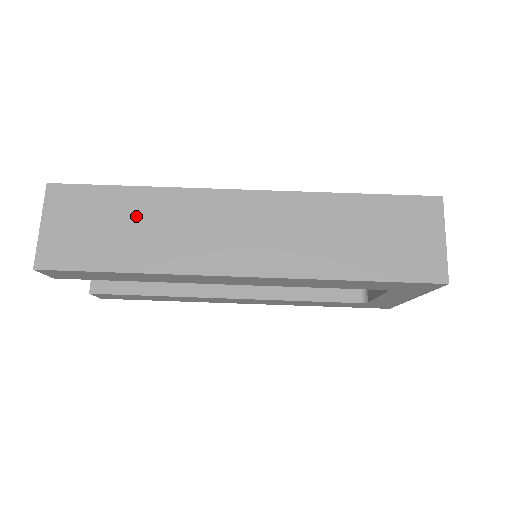
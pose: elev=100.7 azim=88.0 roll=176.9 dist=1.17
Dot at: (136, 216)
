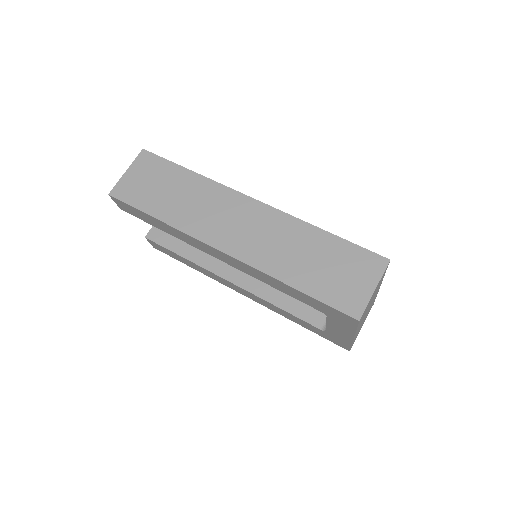
Dot at: (181, 188)
